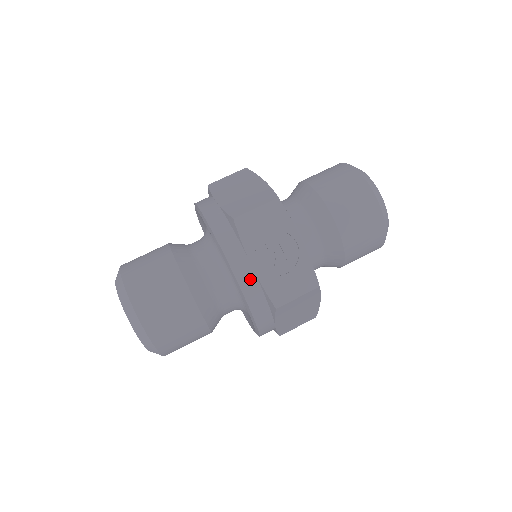
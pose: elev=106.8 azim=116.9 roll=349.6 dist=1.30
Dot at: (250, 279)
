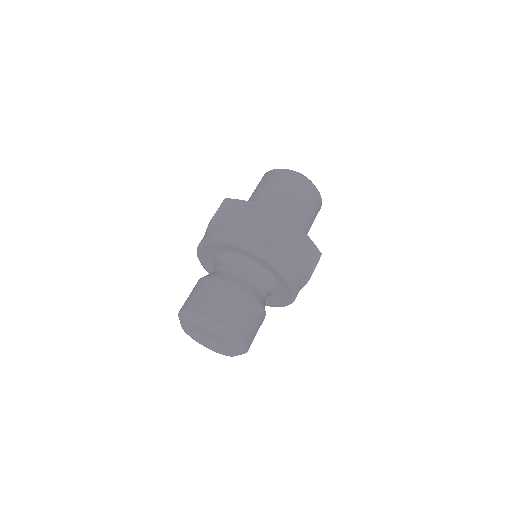
Dot at: (242, 237)
